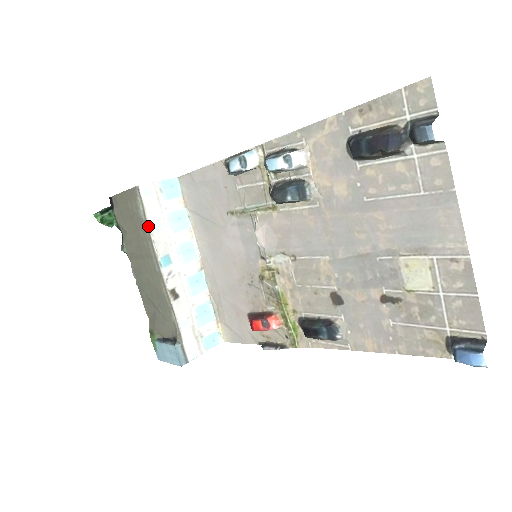
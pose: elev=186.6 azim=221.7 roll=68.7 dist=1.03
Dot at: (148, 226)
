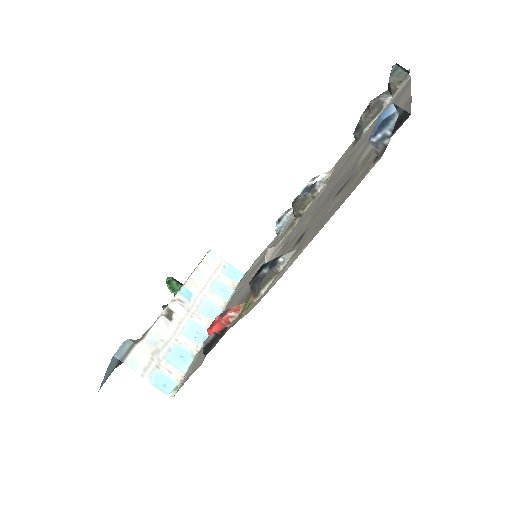
Dot at: (195, 269)
